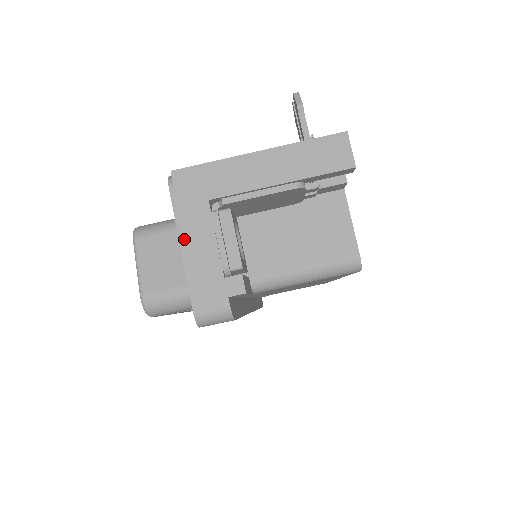
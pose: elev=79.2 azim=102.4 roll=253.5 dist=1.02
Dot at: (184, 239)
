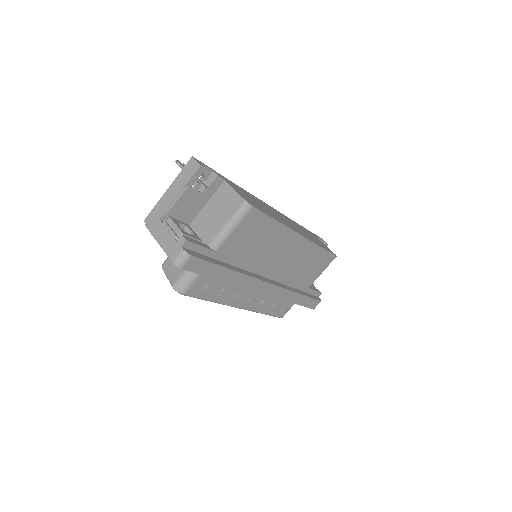
Dot at: (158, 239)
